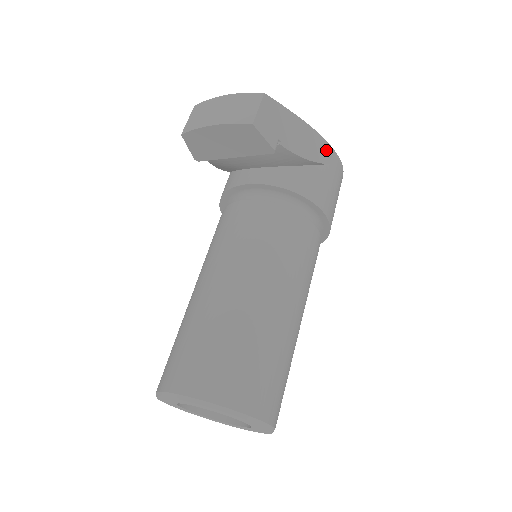
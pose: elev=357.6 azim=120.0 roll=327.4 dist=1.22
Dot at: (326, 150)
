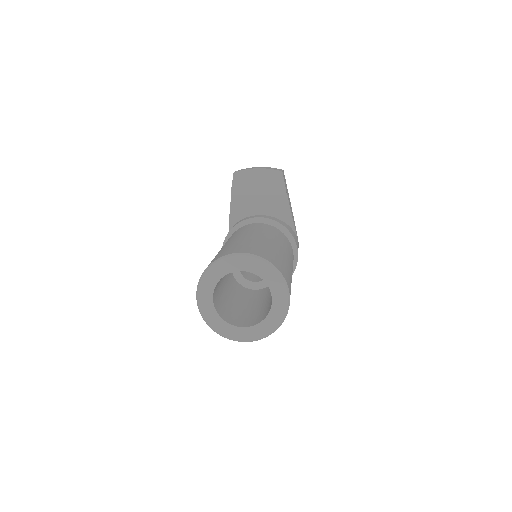
Dot at: (295, 228)
